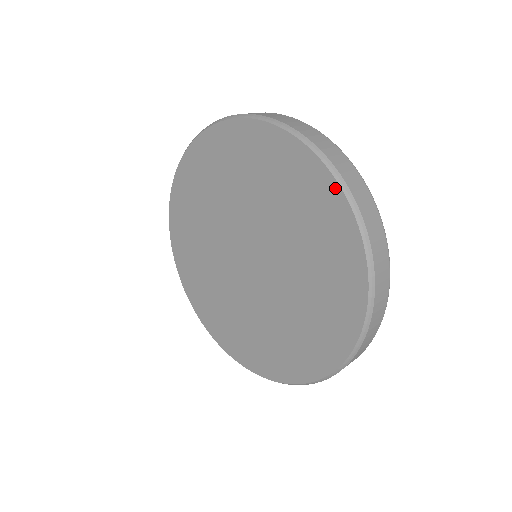
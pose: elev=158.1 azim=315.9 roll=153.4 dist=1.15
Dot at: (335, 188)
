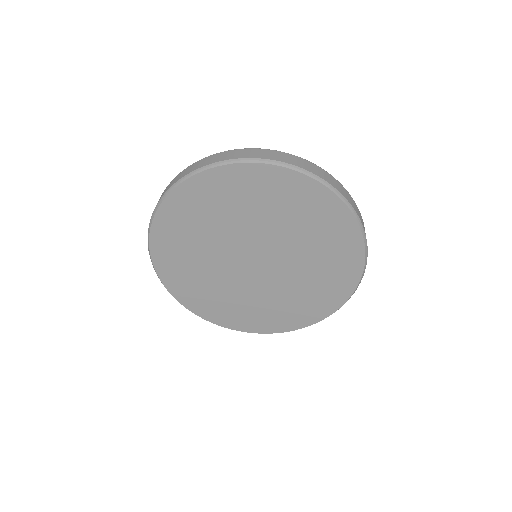
Dot at: (307, 180)
